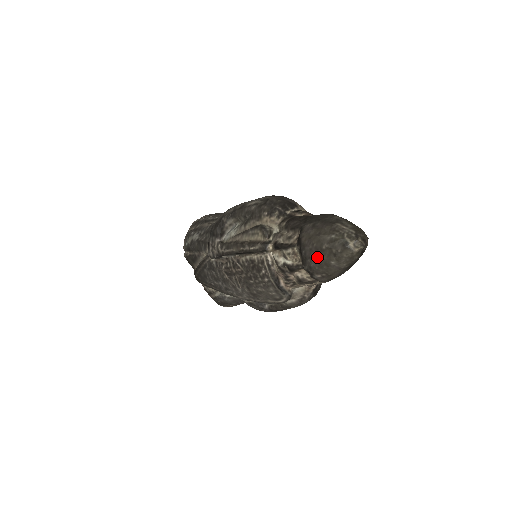
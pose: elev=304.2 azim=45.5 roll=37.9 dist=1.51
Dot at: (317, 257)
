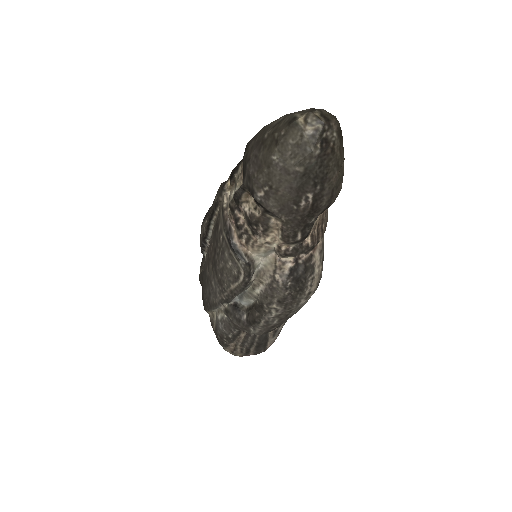
Dot at: (257, 155)
